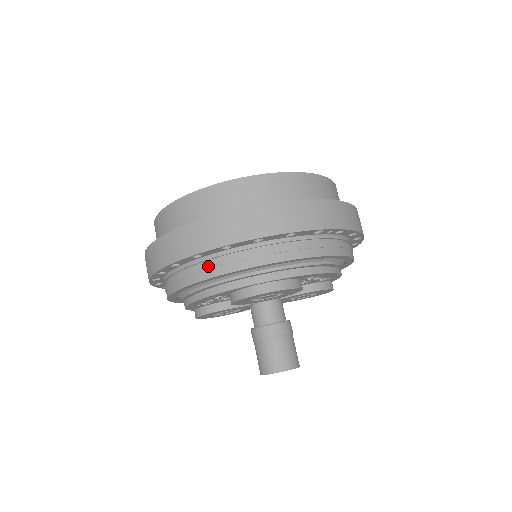
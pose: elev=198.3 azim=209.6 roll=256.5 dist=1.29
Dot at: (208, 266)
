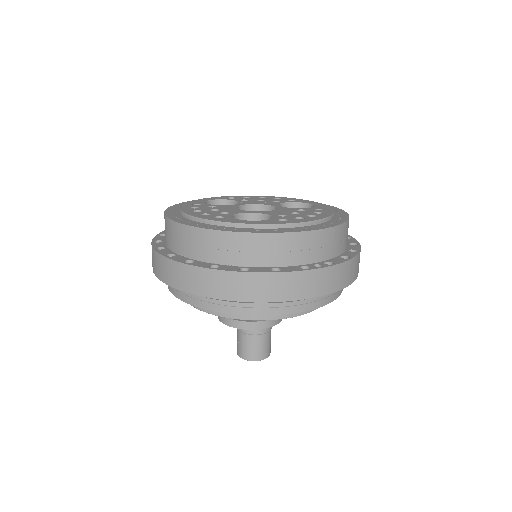
Dot at: (198, 298)
